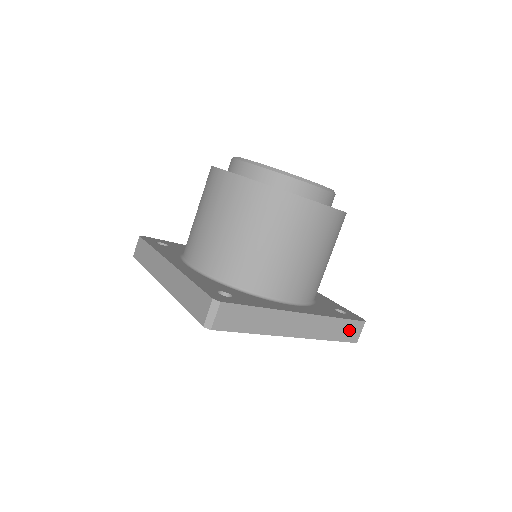
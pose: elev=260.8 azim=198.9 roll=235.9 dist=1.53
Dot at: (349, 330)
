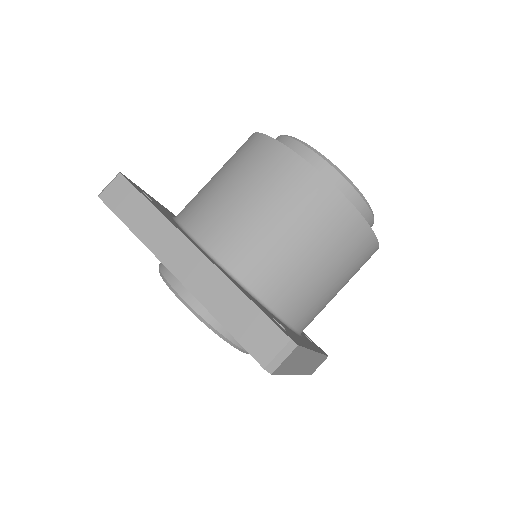
Dot at: (257, 331)
